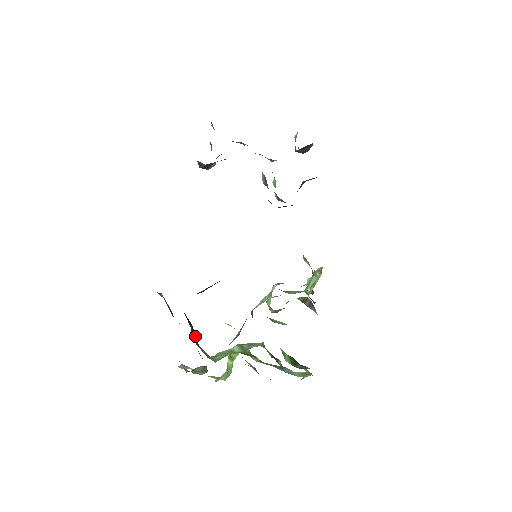
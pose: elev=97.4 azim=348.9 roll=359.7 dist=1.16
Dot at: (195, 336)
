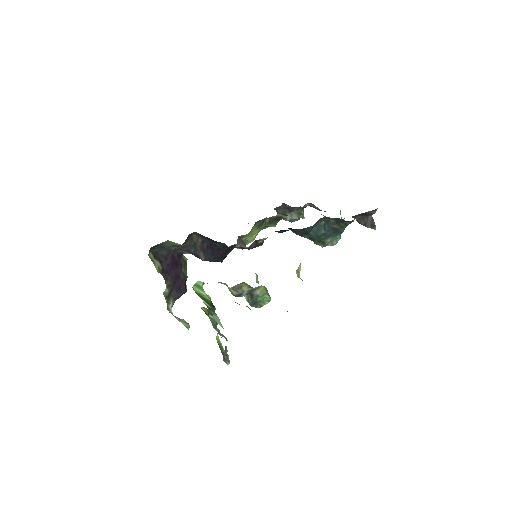
Dot at: (167, 264)
